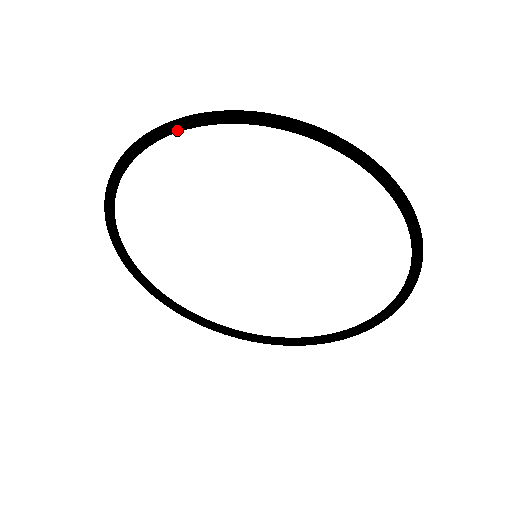
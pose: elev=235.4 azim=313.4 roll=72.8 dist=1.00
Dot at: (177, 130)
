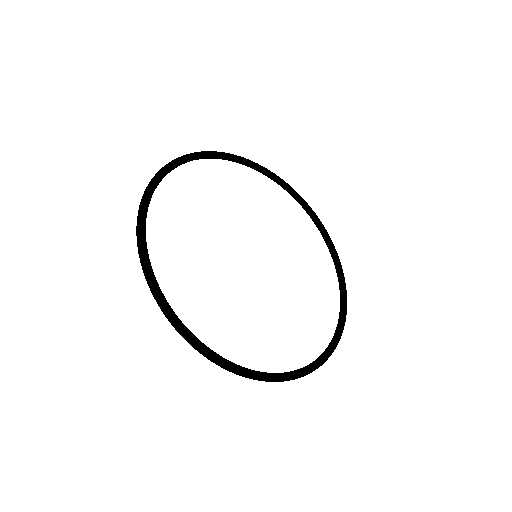
Dot at: occluded
